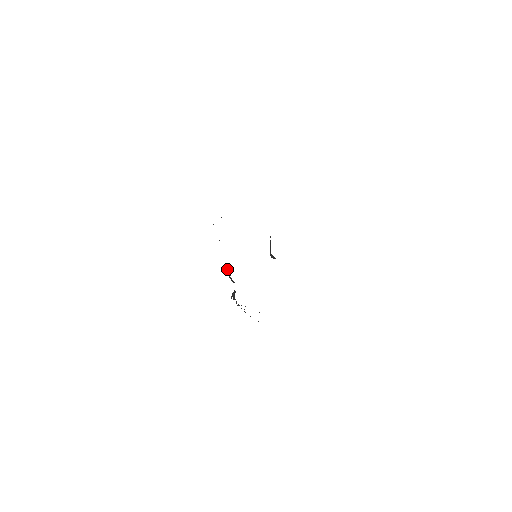
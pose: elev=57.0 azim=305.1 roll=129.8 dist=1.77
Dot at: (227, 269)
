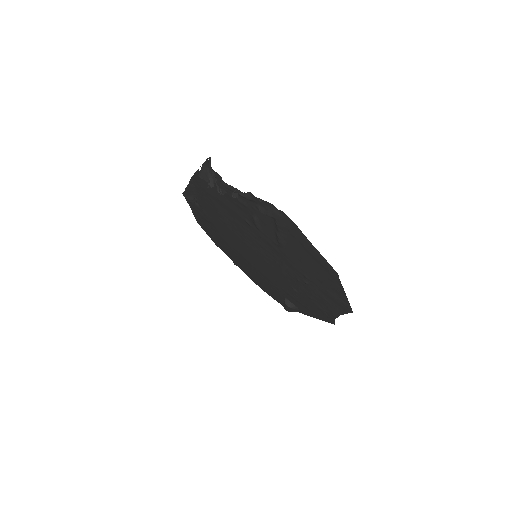
Dot at: occluded
